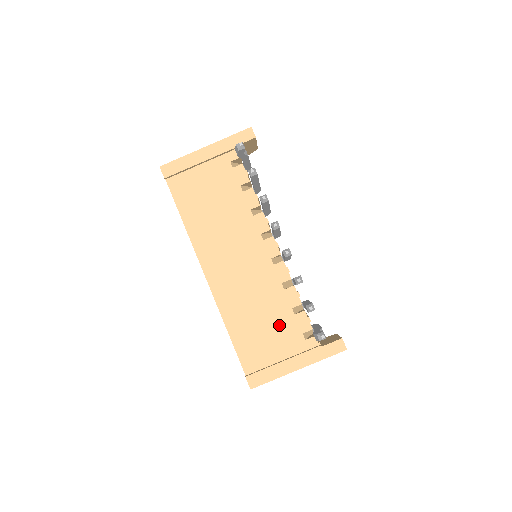
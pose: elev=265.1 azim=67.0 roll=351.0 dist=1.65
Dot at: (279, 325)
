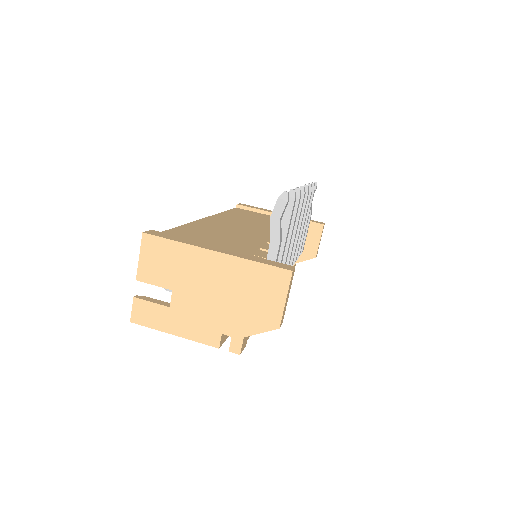
Dot at: (233, 244)
